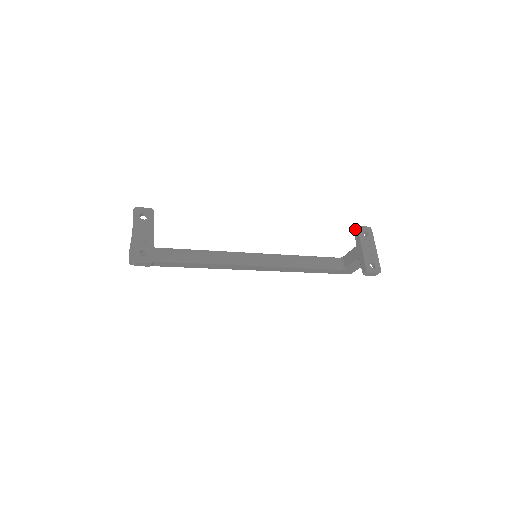
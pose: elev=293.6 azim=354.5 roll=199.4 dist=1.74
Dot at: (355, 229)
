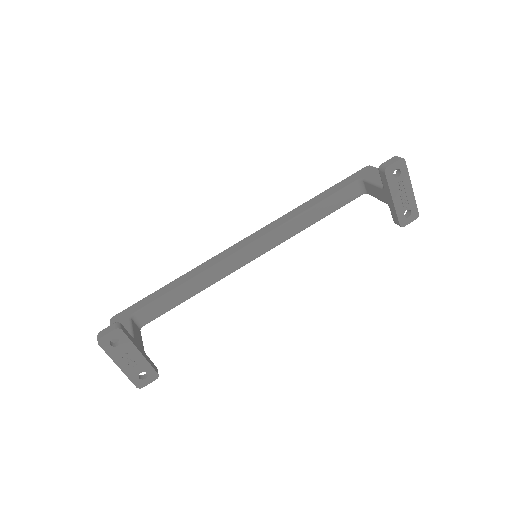
Dot at: (380, 170)
